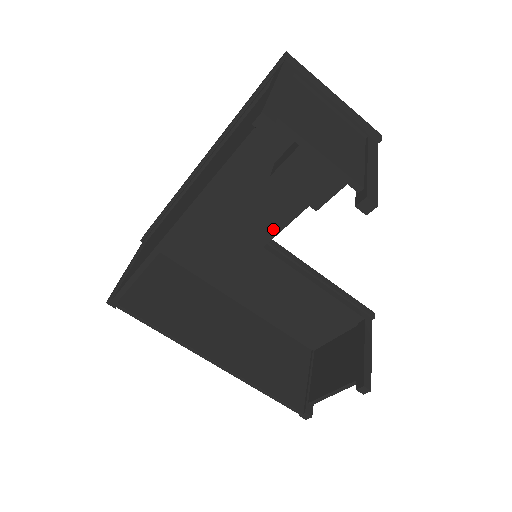
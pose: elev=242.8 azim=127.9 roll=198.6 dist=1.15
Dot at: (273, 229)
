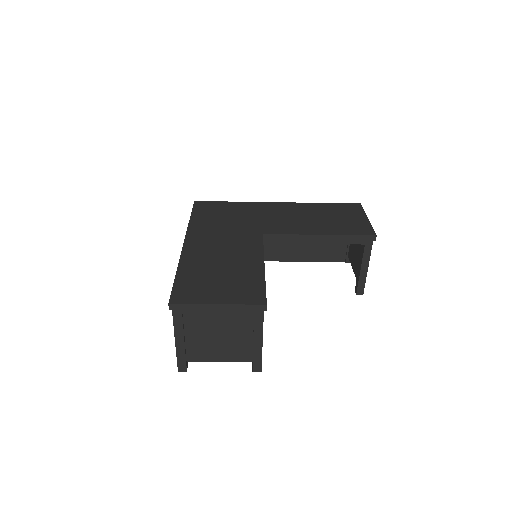
Dot at: occluded
